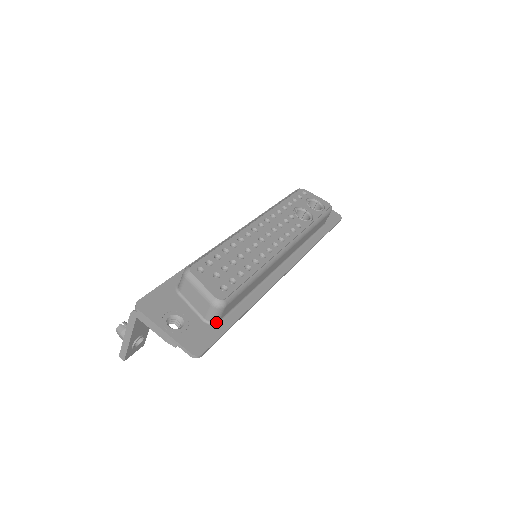
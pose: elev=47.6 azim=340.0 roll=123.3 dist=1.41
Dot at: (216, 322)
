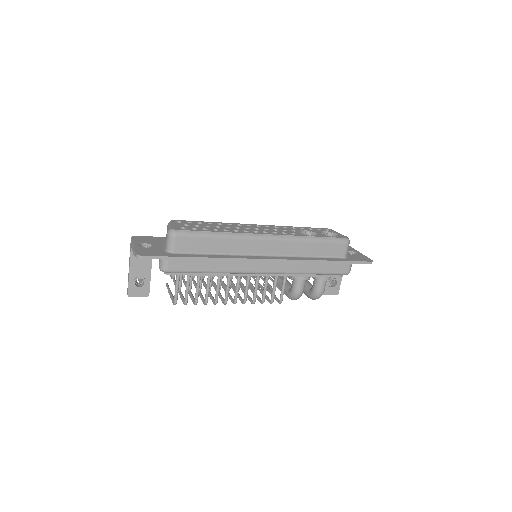
Dot at: (171, 252)
